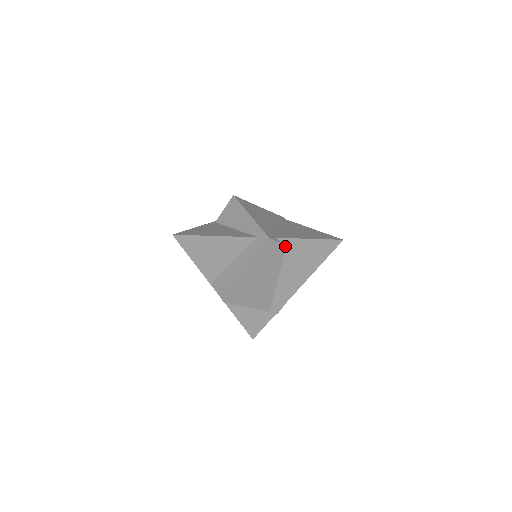
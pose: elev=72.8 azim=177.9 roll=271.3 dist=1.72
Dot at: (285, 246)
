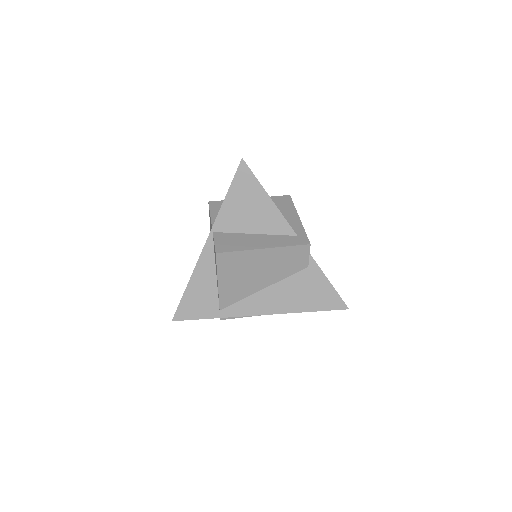
Dot at: (306, 266)
